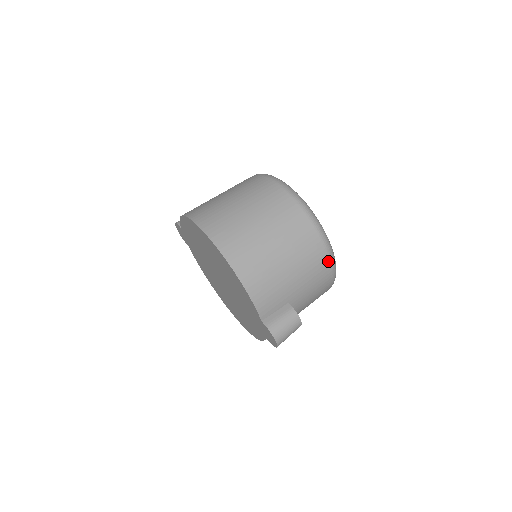
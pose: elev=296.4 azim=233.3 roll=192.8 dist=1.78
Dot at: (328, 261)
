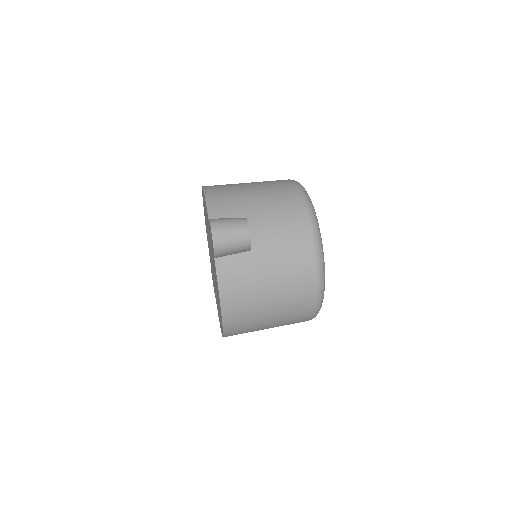
Dot at: (301, 203)
